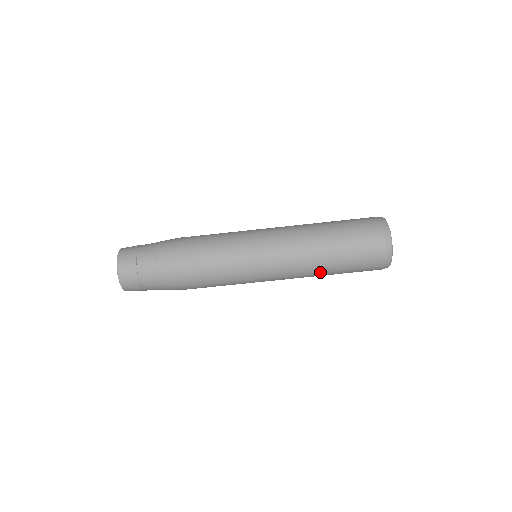
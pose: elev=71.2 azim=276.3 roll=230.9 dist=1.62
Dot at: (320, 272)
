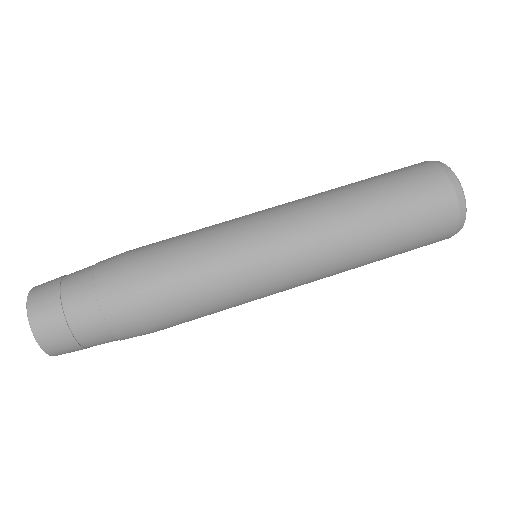
Dot at: (363, 253)
